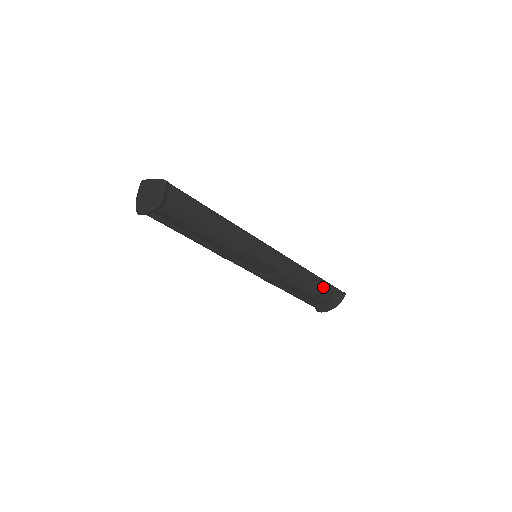
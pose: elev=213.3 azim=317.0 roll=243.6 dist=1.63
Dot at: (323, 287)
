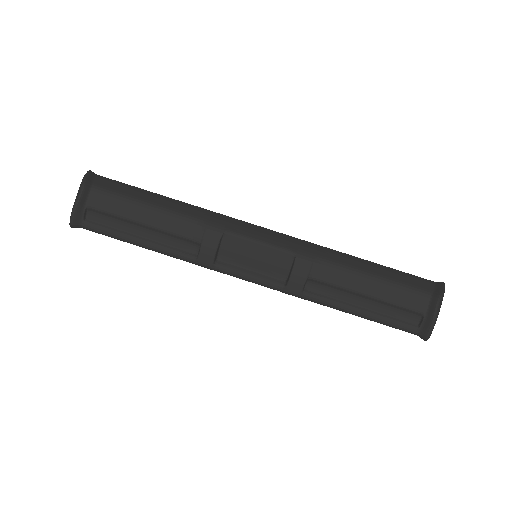
Dot at: (390, 274)
